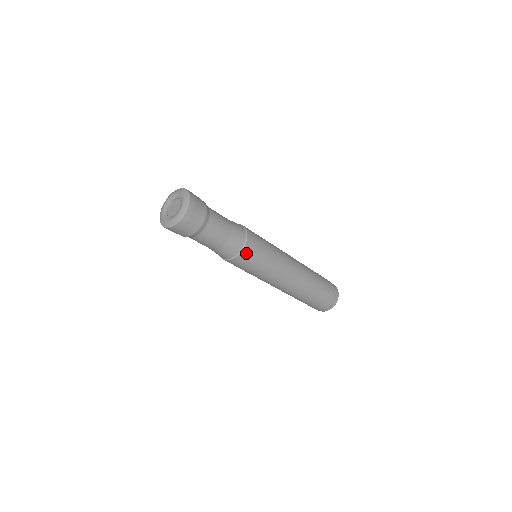
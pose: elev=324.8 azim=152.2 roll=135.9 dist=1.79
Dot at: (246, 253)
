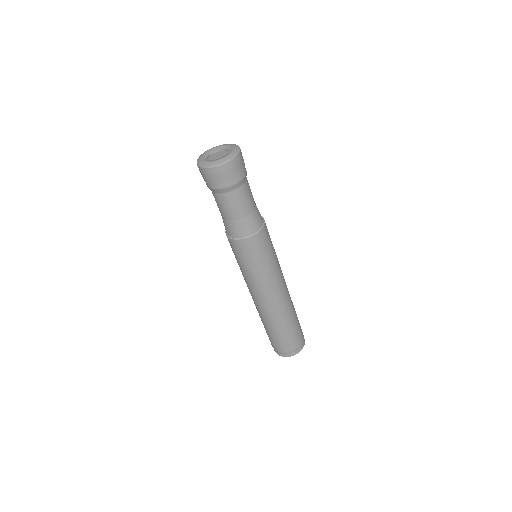
Dot at: (258, 239)
